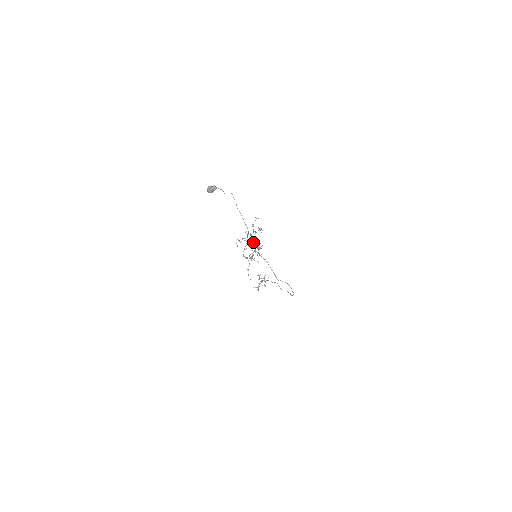
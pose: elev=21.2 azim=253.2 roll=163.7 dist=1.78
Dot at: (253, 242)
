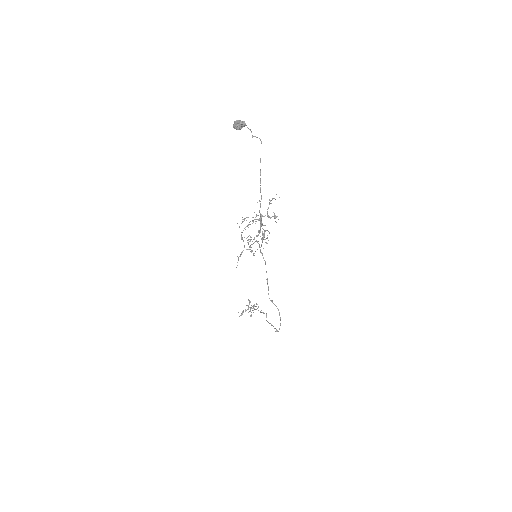
Dot at: (260, 226)
